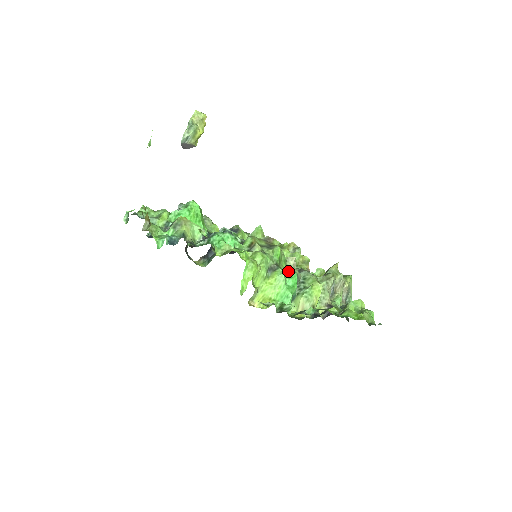
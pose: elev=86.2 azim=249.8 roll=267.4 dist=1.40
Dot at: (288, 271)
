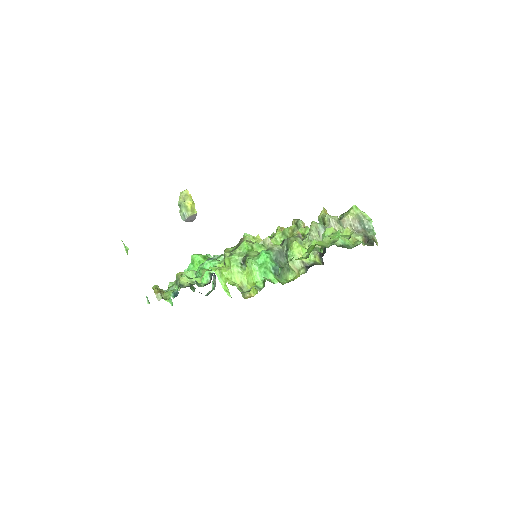
Dot at: occluded
